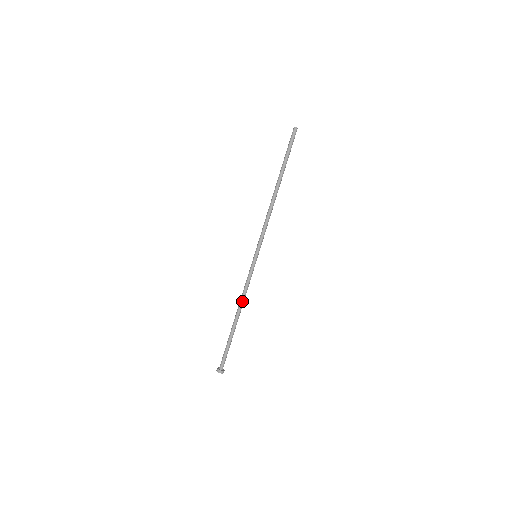
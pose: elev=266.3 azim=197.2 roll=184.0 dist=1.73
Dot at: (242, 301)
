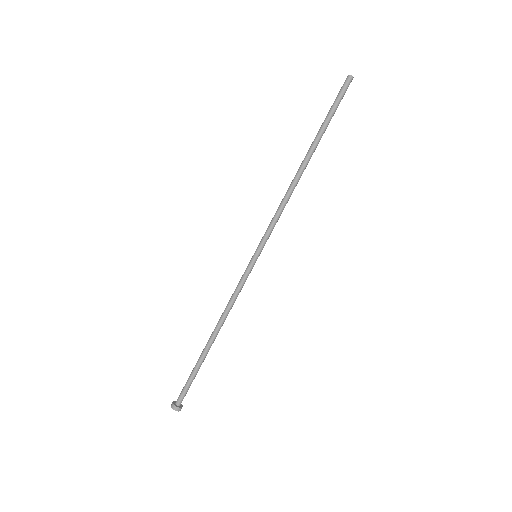
Dot at: (226, 317)
